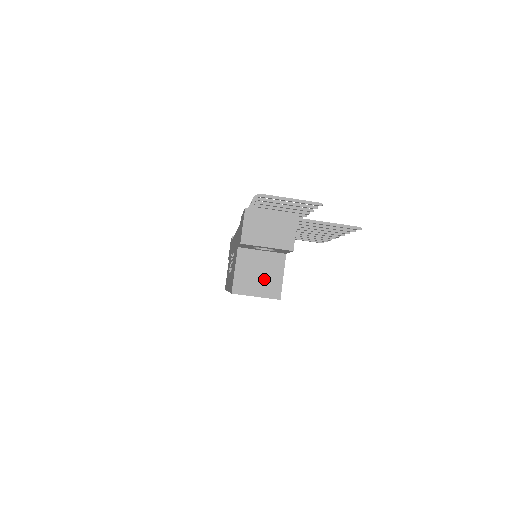
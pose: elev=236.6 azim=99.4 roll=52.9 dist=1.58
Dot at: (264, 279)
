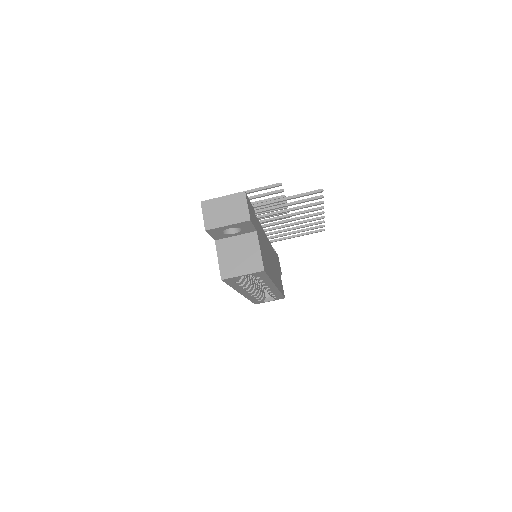
Dot at: (245, 258)
